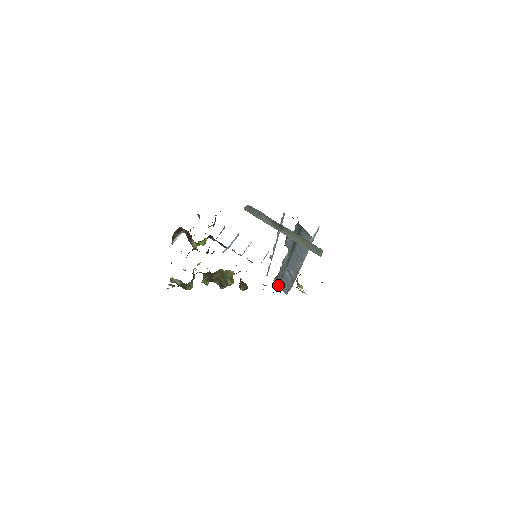
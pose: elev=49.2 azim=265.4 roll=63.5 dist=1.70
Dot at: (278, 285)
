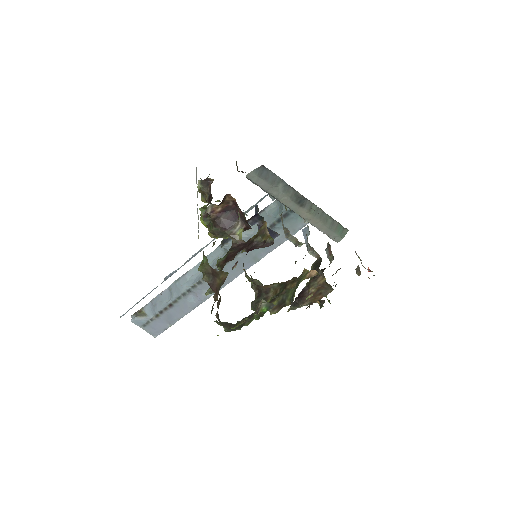
Dot at: (141, 326)
